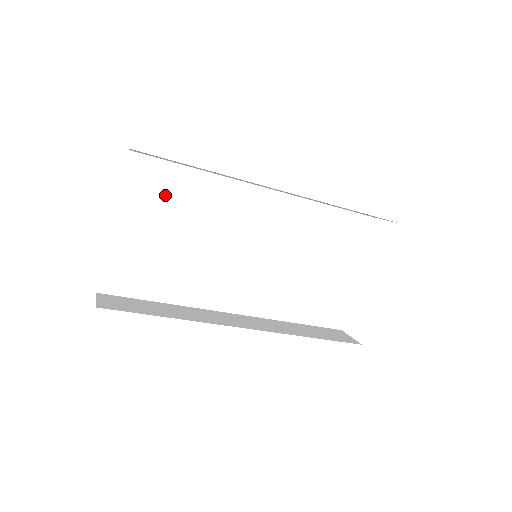
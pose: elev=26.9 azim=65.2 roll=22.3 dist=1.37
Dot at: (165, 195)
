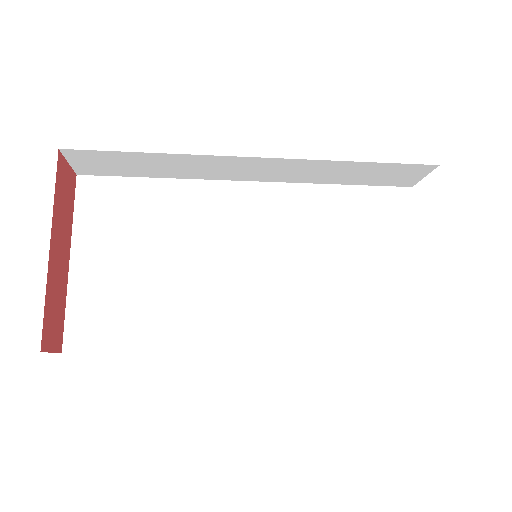
Dot at: (129, 215)
